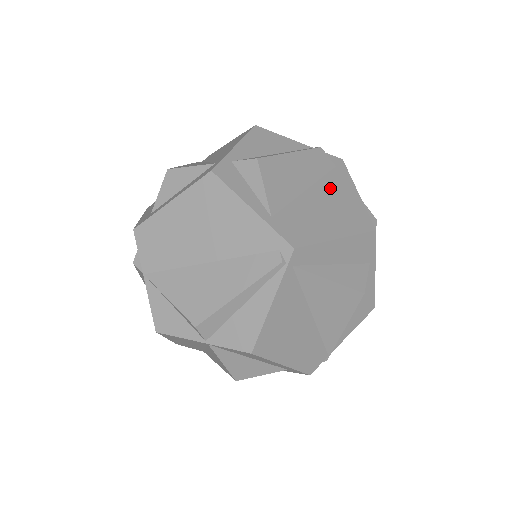
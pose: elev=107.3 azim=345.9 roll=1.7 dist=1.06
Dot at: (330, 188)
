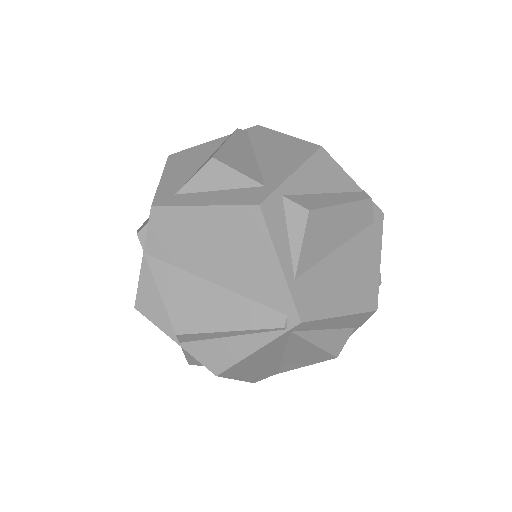
Dot at: (359, 250)
